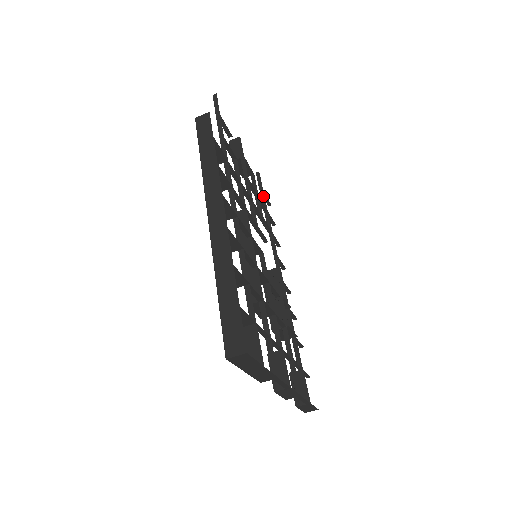
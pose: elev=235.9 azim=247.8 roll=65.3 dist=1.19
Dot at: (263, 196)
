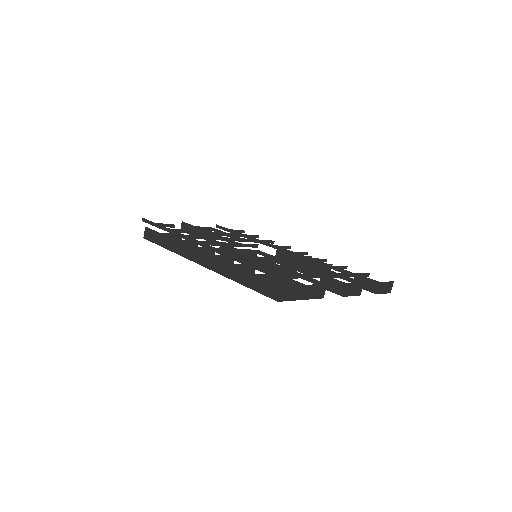
Dot at: (233, 232)
